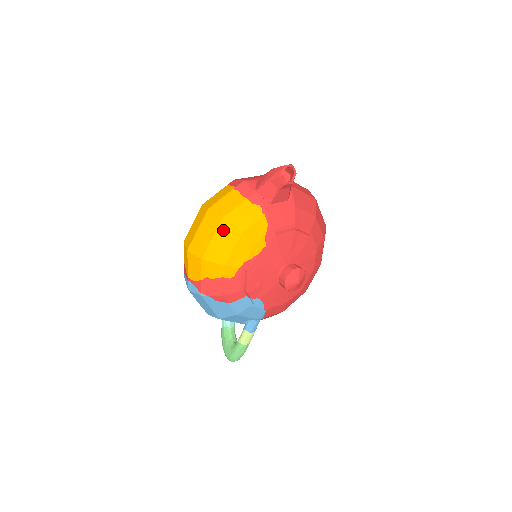
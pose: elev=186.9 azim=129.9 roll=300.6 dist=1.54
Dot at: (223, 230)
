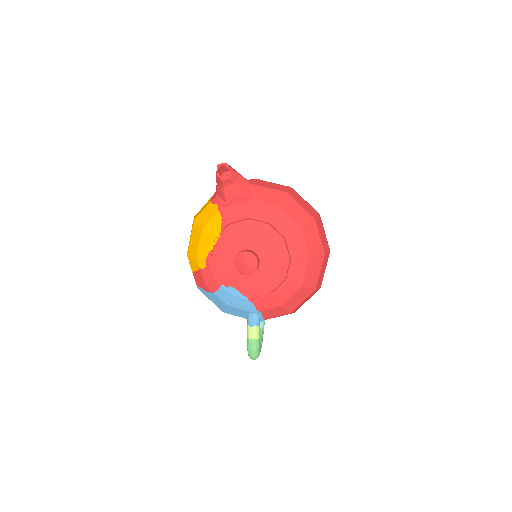
Dot at: (194, 229)
